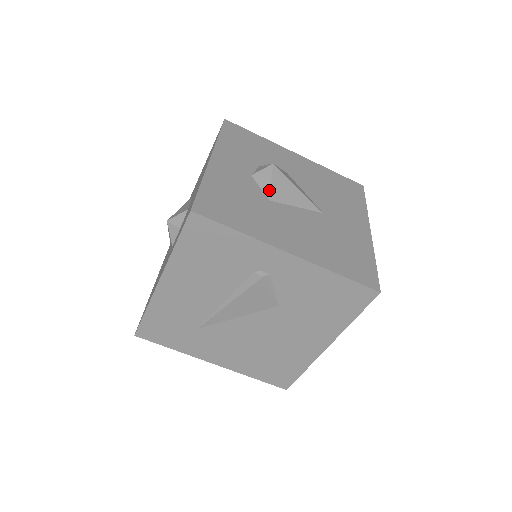
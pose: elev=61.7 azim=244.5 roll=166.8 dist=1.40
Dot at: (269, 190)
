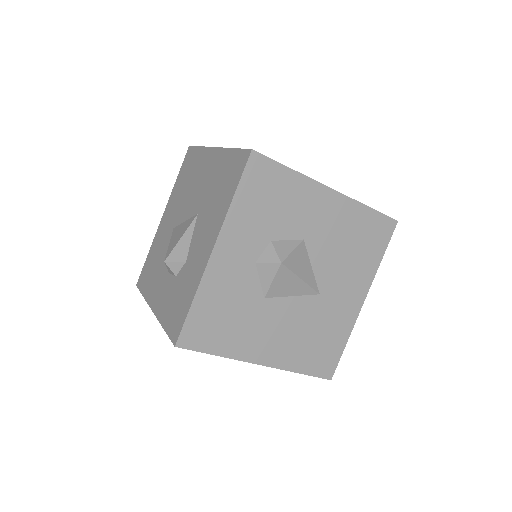
Dot at: (267, 288)
